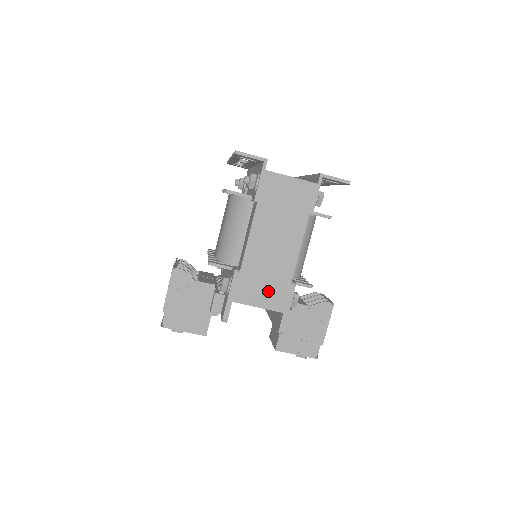
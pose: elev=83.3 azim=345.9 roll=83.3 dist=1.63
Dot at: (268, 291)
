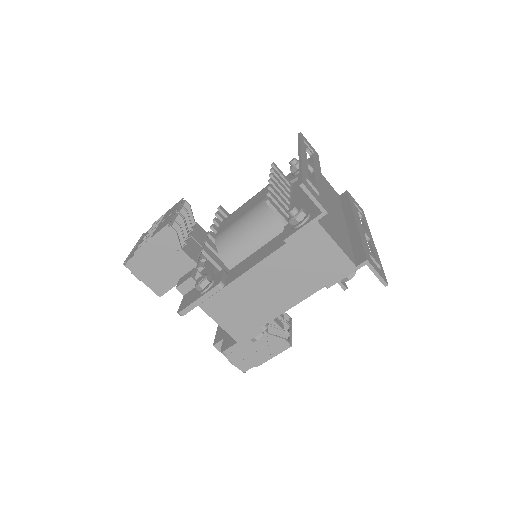
Dot at: (237, 318)
